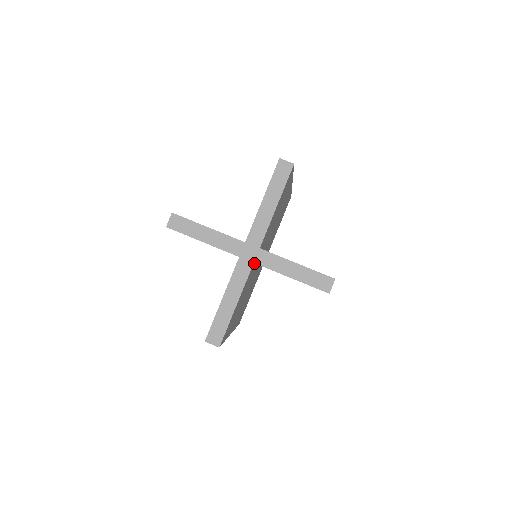
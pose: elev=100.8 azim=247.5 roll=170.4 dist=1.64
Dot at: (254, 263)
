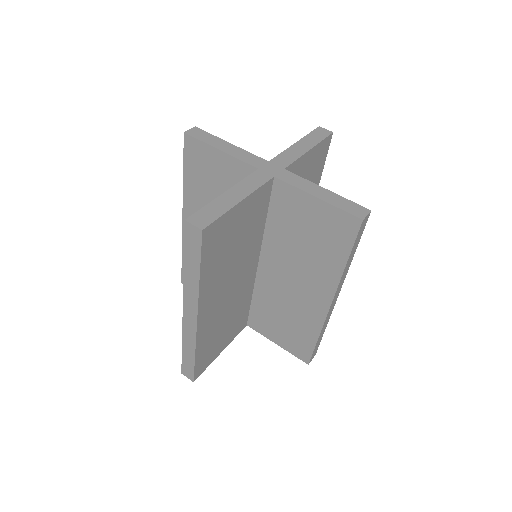
Dot at: (271, 188)
